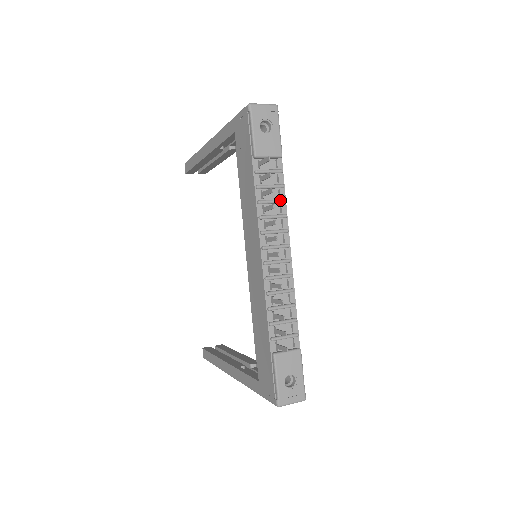
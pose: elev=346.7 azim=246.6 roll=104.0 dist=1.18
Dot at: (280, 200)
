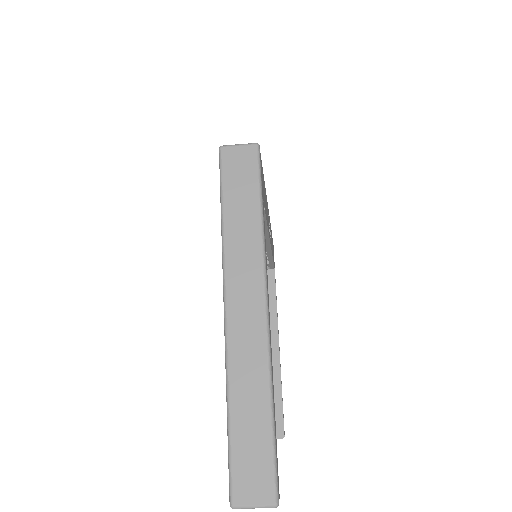
Dot at: occluded
